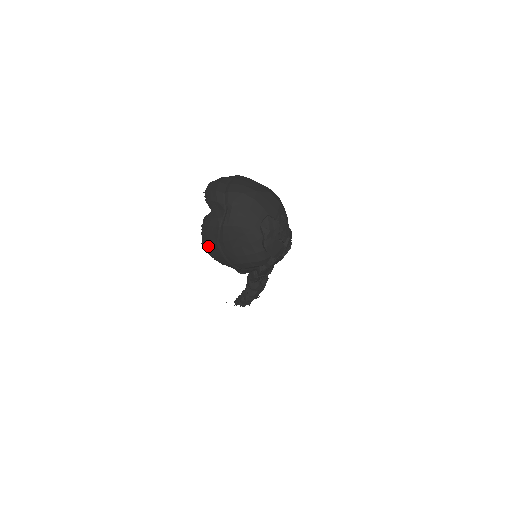
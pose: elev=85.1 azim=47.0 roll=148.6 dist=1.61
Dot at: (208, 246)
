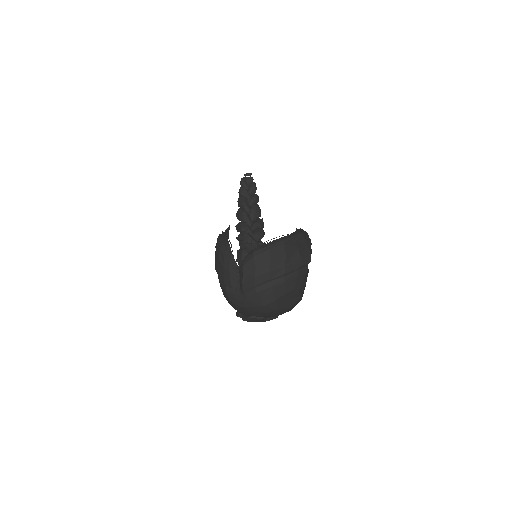
Dot at: (215, 253)
